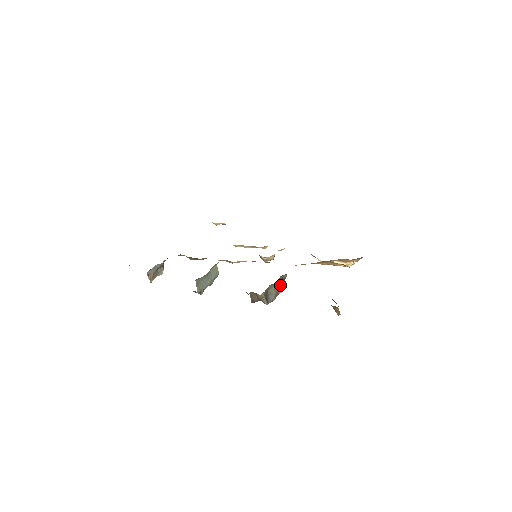
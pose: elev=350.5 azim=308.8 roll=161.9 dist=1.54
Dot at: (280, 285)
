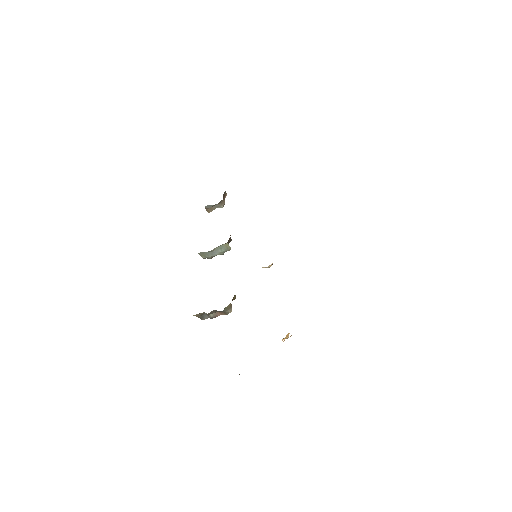
Dot at: (220, 312)
